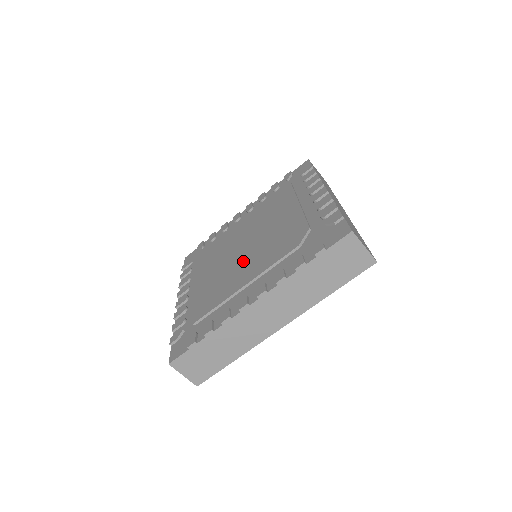
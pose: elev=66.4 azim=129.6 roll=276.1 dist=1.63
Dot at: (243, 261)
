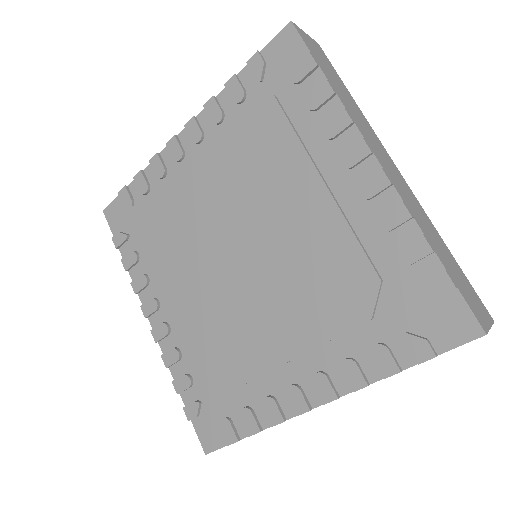
Dot at: (254, 298)
